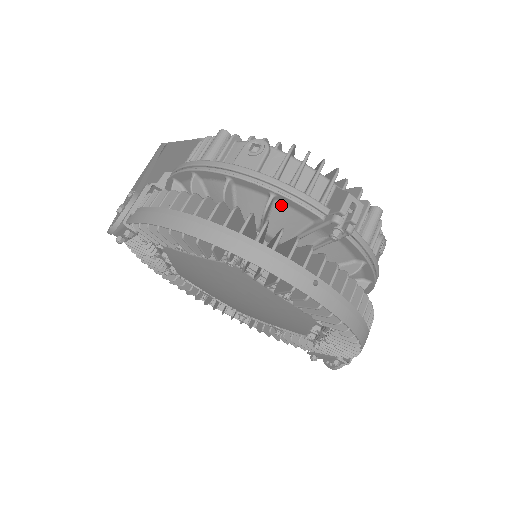
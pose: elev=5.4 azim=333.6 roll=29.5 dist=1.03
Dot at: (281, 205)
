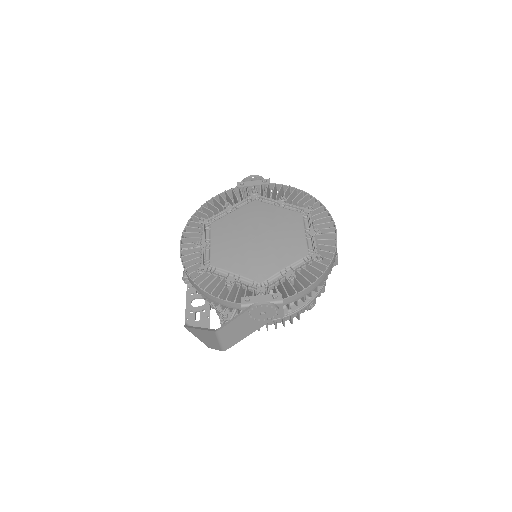
Dot at: occluded
